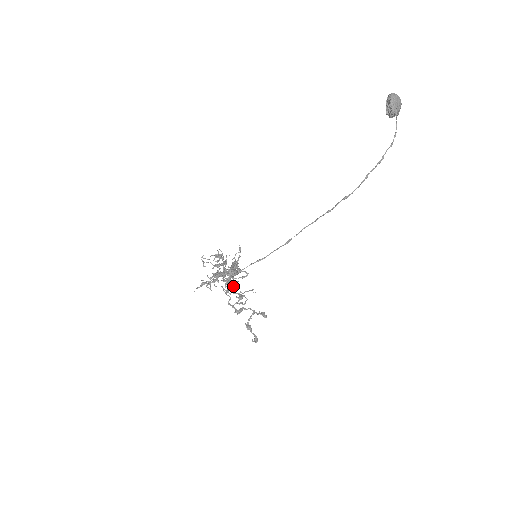
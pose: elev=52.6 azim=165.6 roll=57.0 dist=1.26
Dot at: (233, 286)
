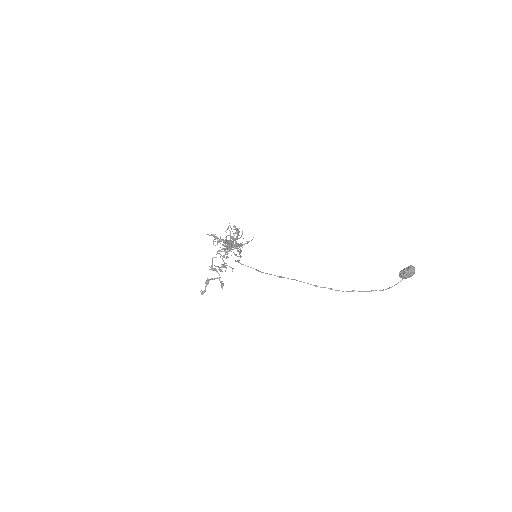
Dot at: occluded
